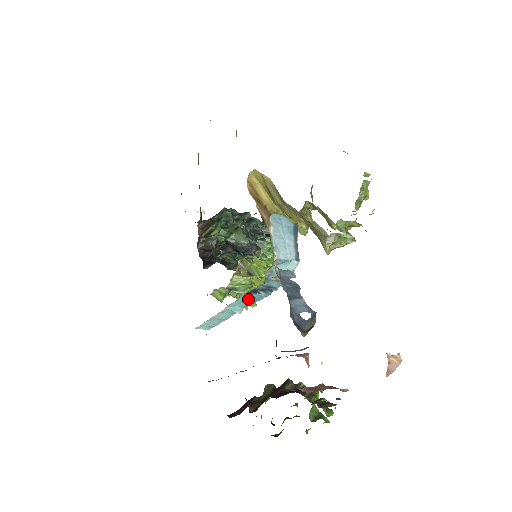
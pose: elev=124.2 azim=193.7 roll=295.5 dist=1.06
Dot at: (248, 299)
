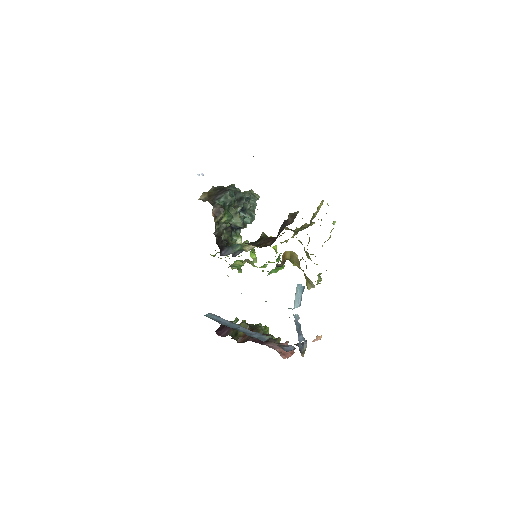
Dot at: occluded
